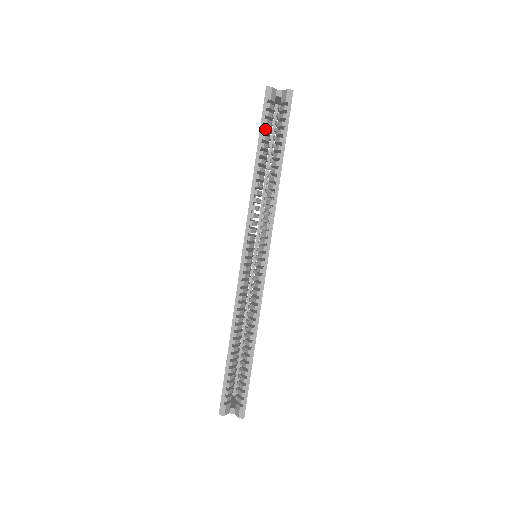
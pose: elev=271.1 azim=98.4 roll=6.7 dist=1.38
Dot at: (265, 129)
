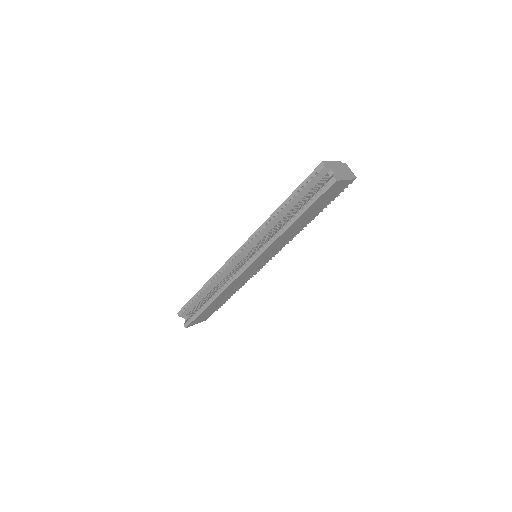
Dot at: (301, 190)
